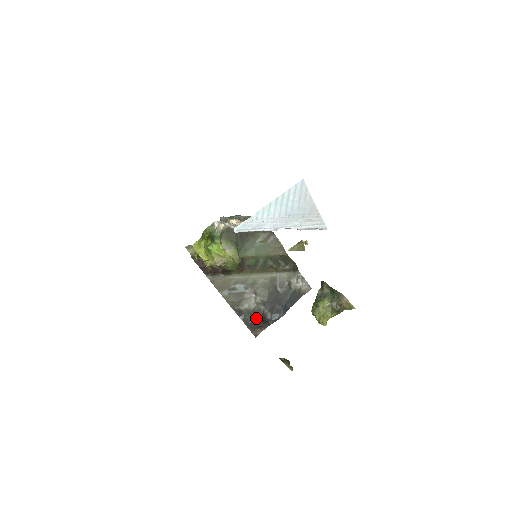
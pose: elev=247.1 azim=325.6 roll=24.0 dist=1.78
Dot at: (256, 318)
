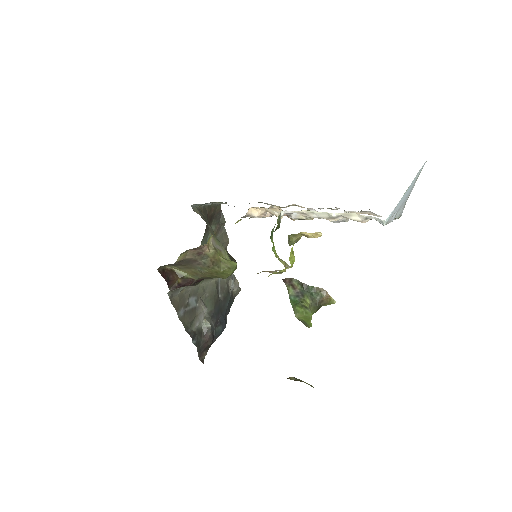
Dot at: (208, 338)
